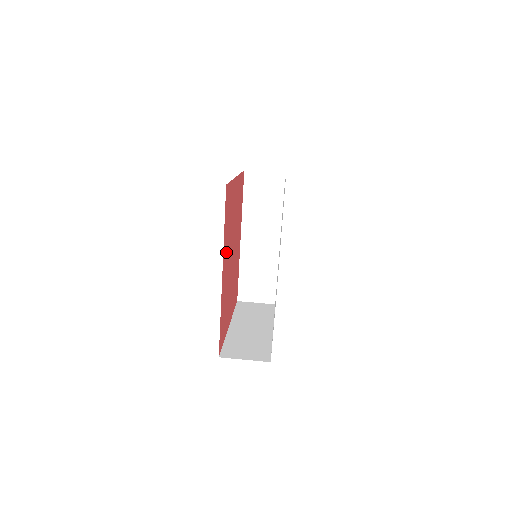
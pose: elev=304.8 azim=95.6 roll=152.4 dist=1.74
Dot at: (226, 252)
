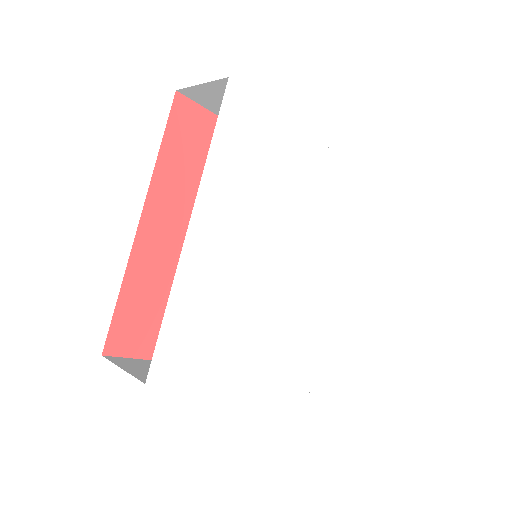
Dot at: (177, 205)
